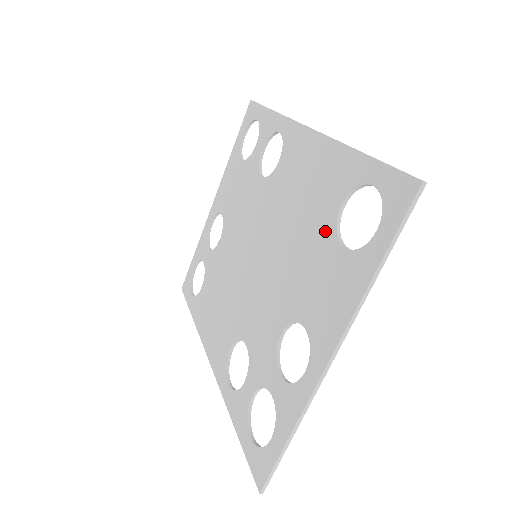
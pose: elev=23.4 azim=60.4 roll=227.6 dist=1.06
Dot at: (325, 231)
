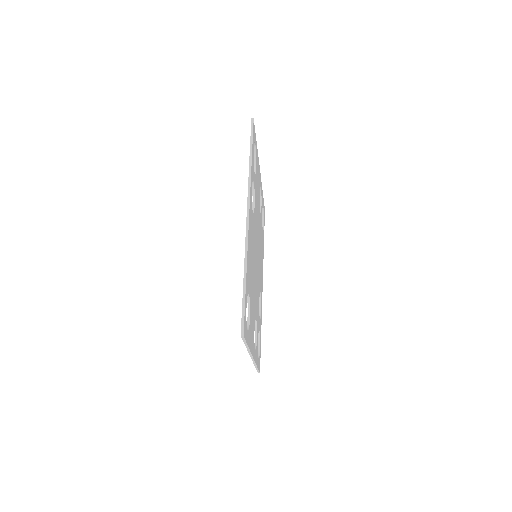
Dot at: occluded
